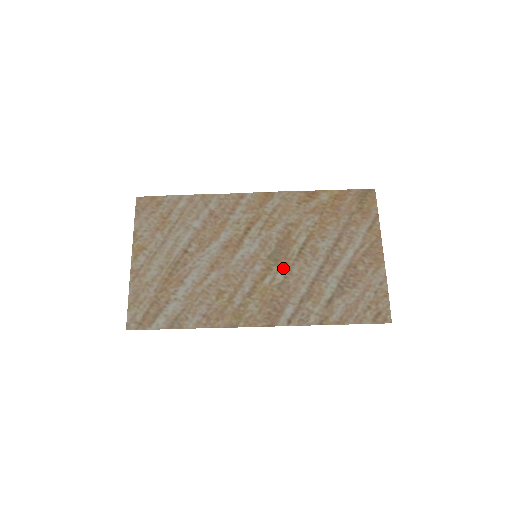
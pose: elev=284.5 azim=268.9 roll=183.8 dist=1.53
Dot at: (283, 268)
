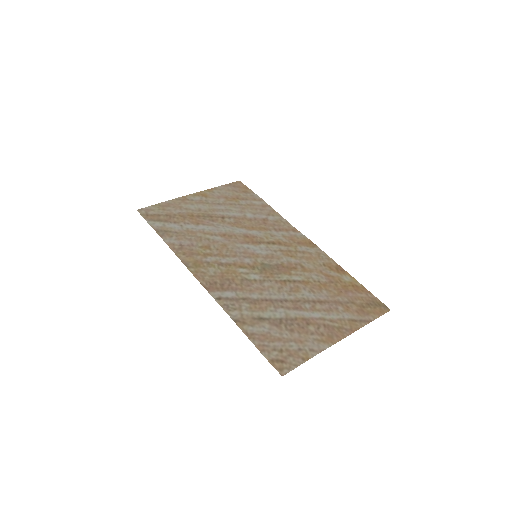
Dot at: (261, 276)
